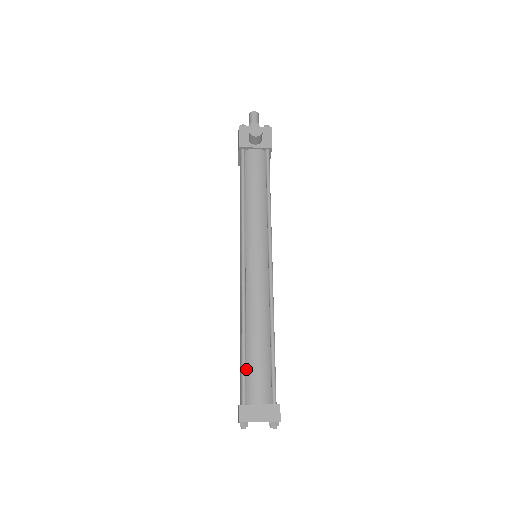
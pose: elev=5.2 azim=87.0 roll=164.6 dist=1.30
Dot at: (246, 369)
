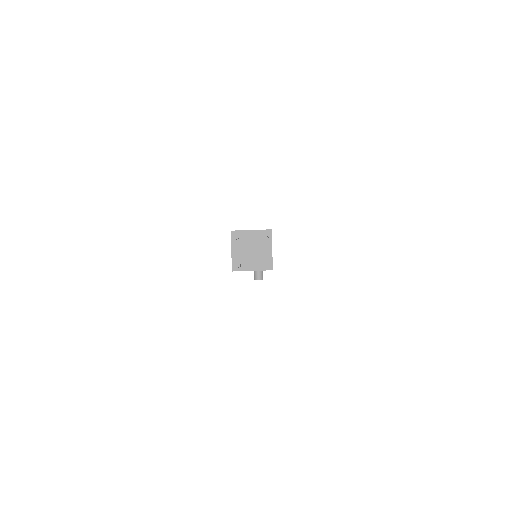
Dot at: occluded
